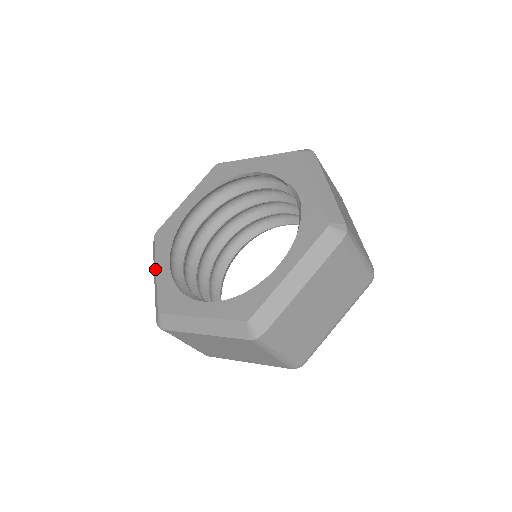
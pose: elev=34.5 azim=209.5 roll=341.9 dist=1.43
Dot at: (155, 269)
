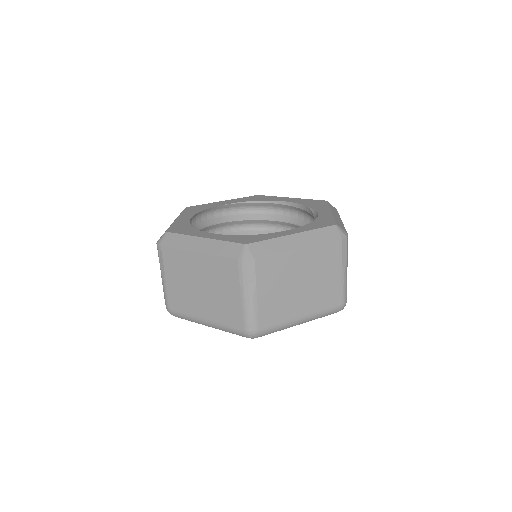
Dot at: (176, 218)
